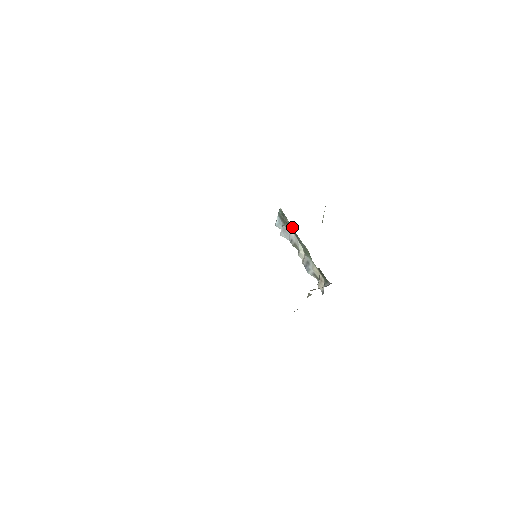
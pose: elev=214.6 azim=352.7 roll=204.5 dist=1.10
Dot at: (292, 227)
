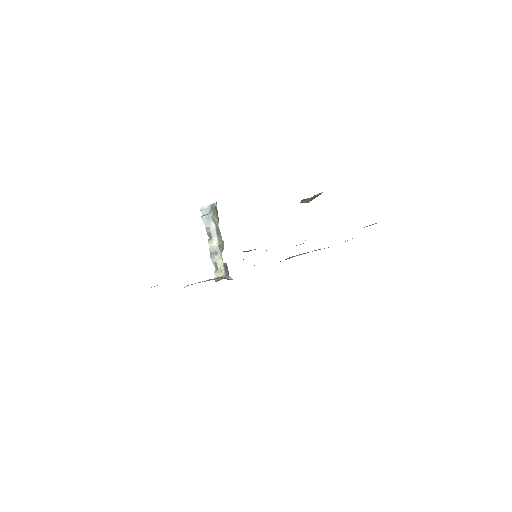
Dot at: occluded
